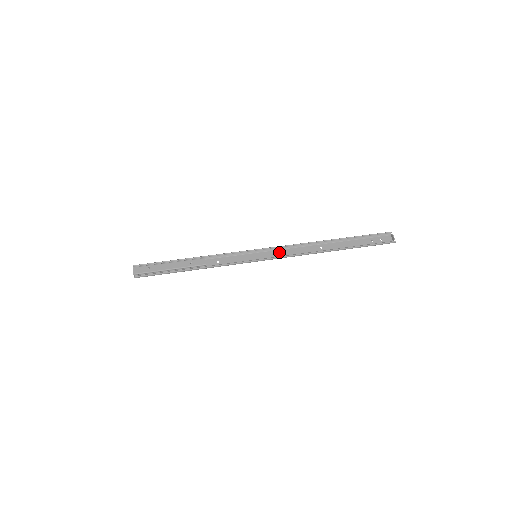
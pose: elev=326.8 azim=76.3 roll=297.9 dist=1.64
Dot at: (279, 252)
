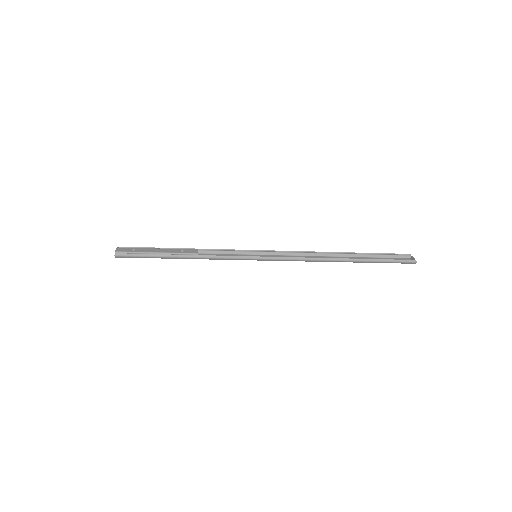
Dot at: occluded
